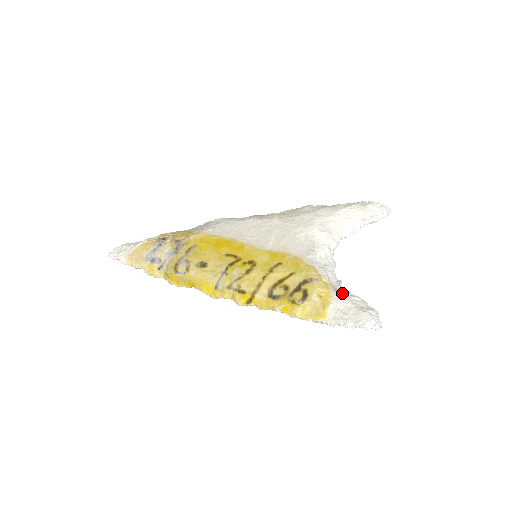
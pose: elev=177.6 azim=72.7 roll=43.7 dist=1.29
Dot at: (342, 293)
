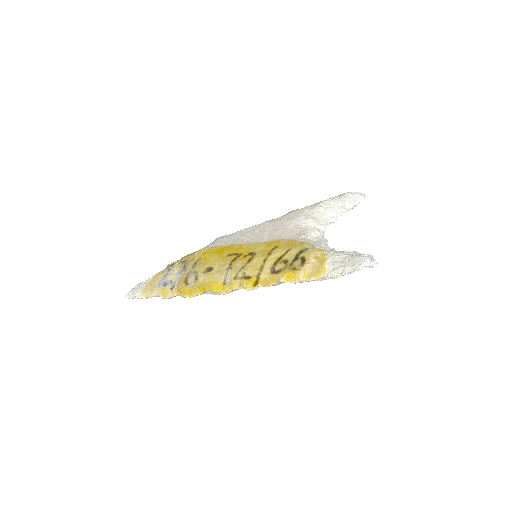
Dot at: (336, 252)
